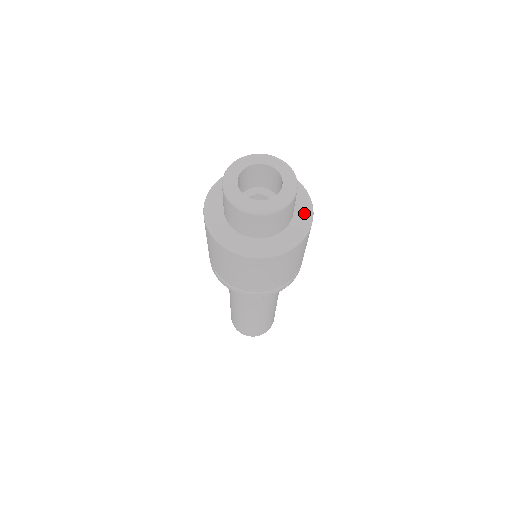
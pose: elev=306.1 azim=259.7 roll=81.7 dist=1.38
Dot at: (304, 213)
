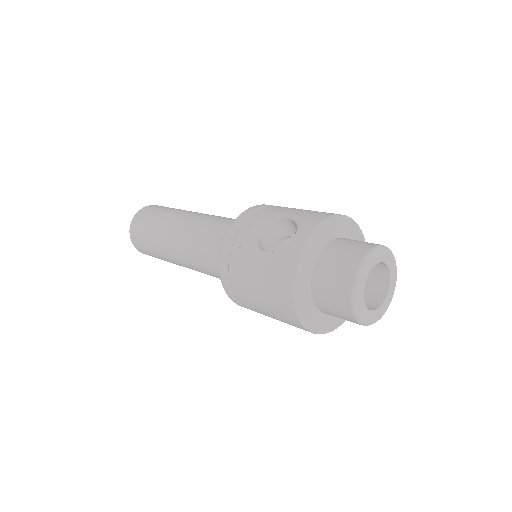
Dot at: occluded
